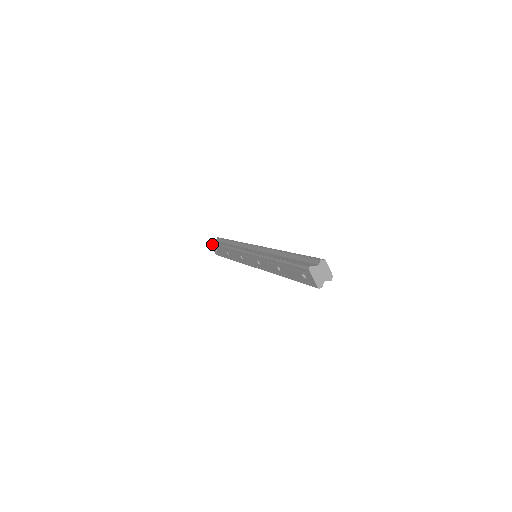
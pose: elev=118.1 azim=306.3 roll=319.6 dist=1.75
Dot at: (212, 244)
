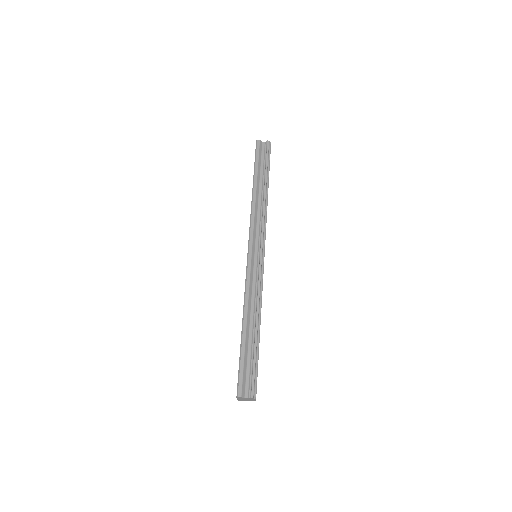
Dot at: (255, 150)
